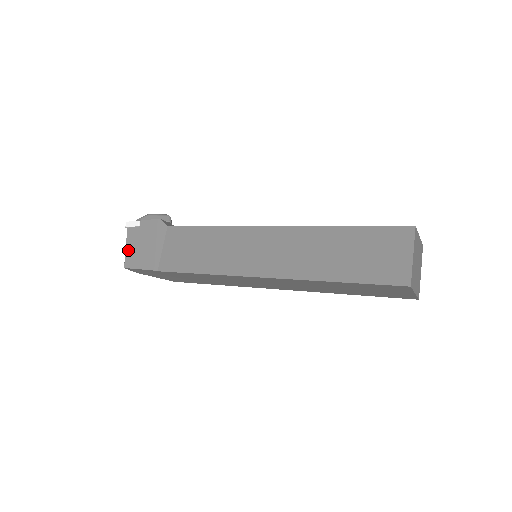
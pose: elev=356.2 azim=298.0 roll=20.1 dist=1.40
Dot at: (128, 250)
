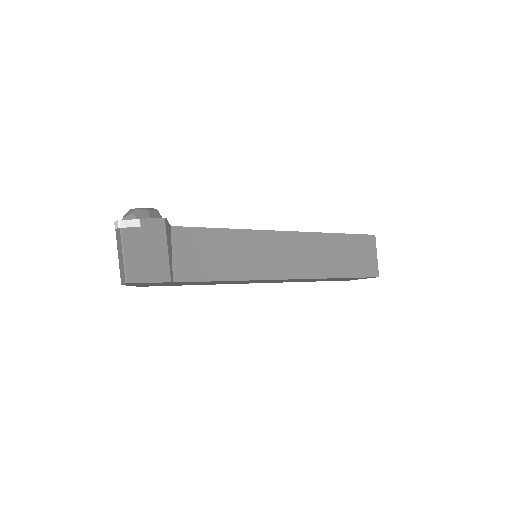
Dot at: (129, 259)
